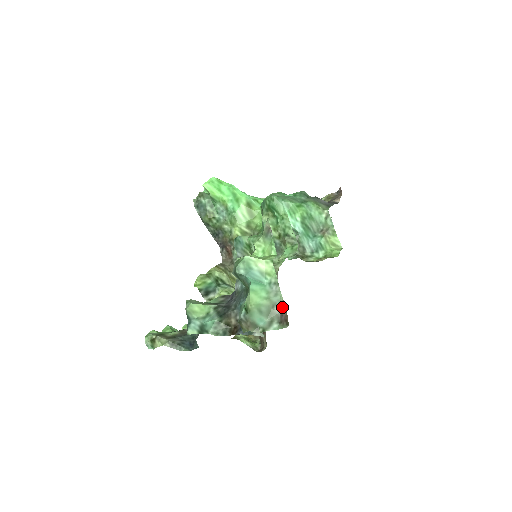
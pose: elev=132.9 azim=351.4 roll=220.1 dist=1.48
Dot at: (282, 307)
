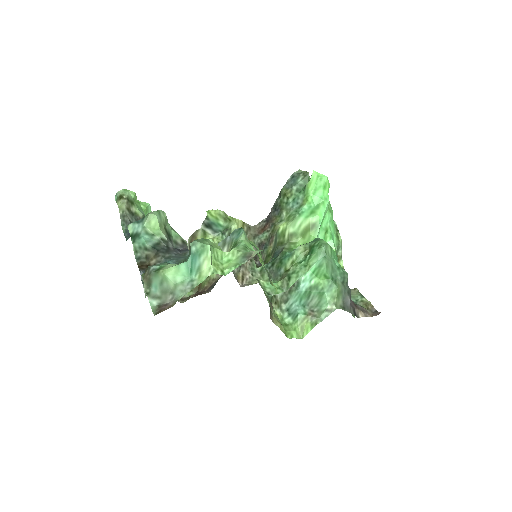
Dot at: (173, 302)
